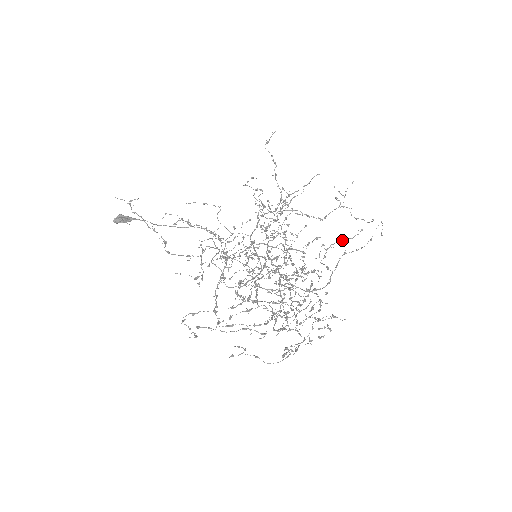
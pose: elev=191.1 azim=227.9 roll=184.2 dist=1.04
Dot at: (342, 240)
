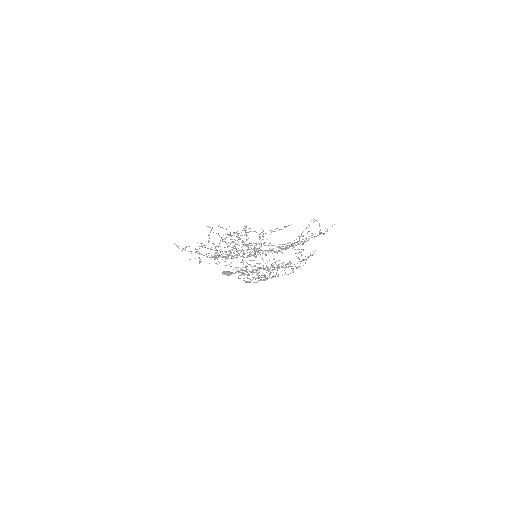
Dot at: occluded
